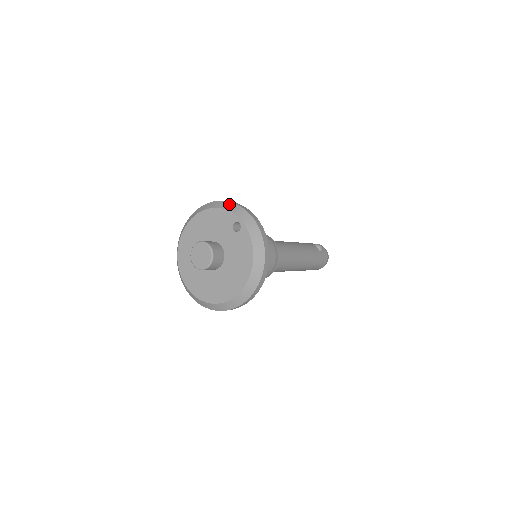
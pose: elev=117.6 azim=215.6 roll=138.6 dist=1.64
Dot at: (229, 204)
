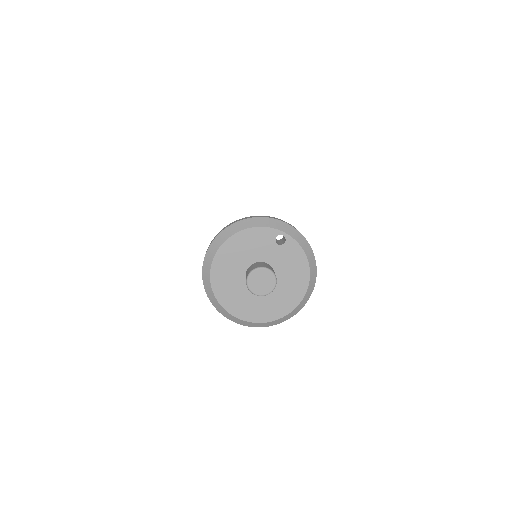
Dot at: (259, 220)
